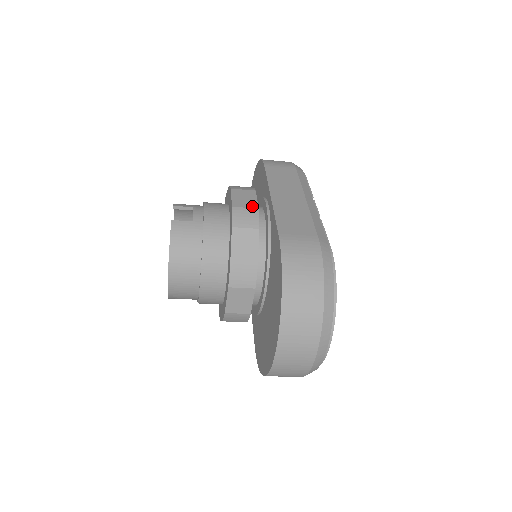
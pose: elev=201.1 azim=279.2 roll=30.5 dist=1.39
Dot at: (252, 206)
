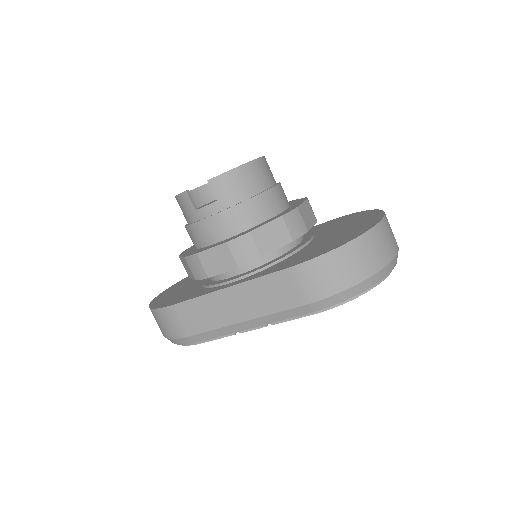
Dot at: occluded
